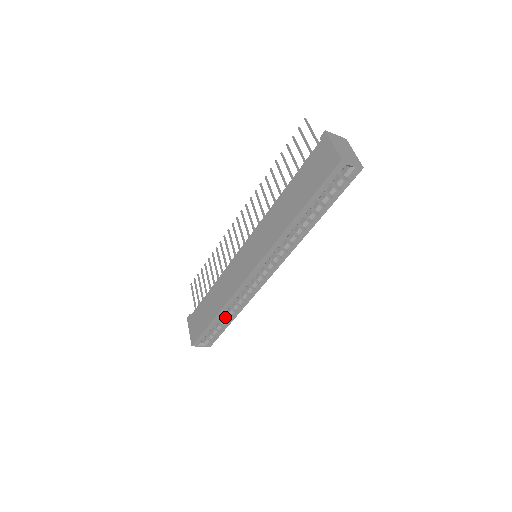
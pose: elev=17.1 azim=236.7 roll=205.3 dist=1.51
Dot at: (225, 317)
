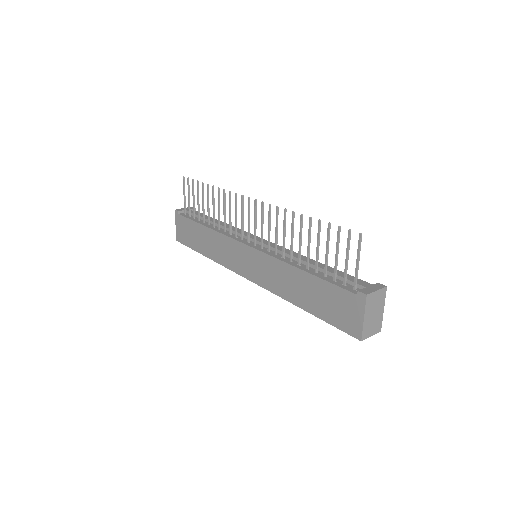
Dot at: occluded
